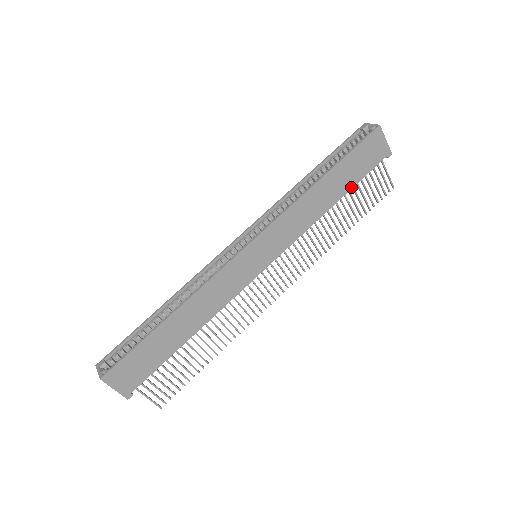
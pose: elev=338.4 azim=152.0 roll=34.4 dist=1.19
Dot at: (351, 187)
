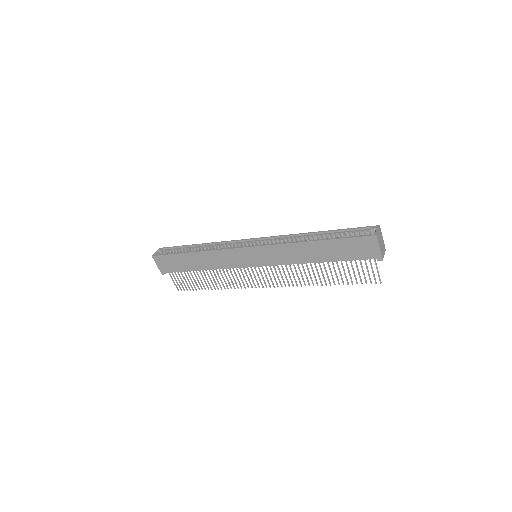
Dot at: (336, 260)
